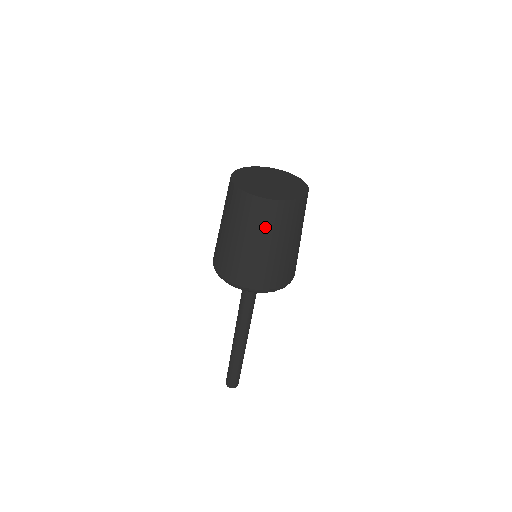
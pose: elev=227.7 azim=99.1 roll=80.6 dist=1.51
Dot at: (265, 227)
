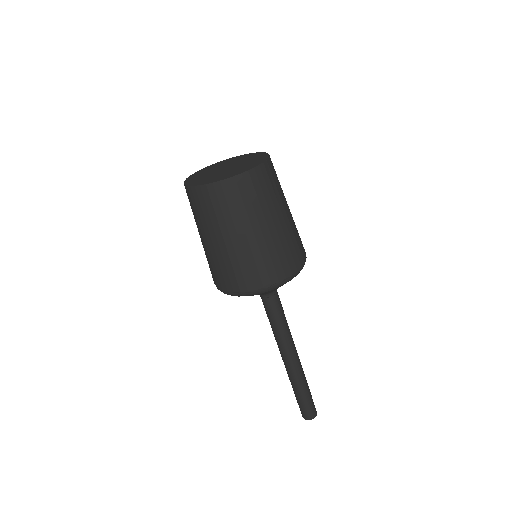
Dot at: (215, 217)
